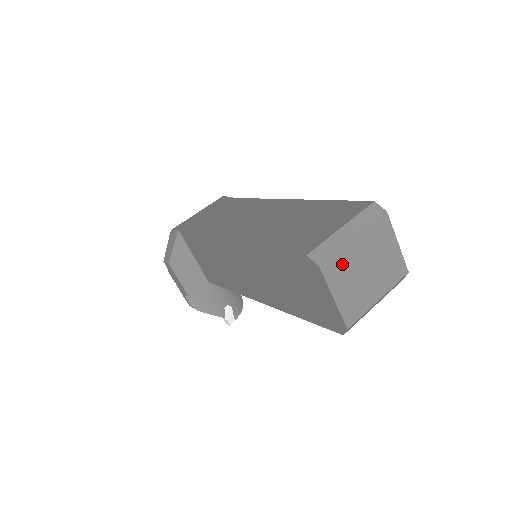
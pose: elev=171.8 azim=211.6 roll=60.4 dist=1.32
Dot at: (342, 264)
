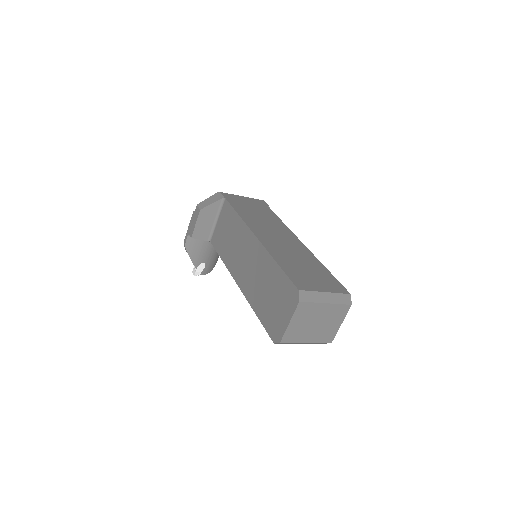
Dot at: (309, 310)
